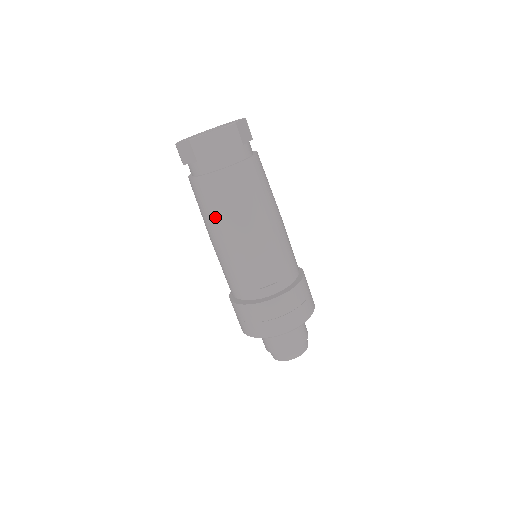
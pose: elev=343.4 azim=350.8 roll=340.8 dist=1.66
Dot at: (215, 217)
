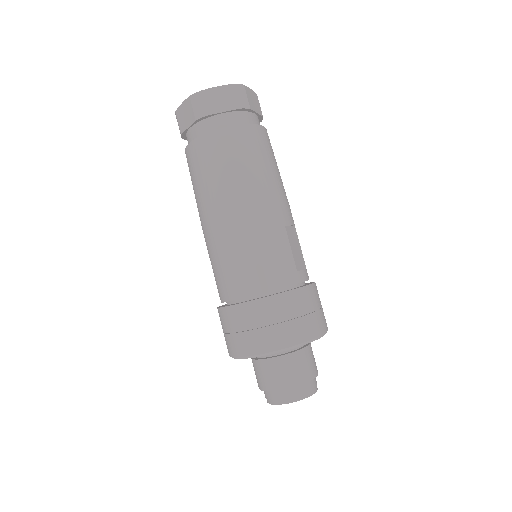
Dot at: (254, 173)
